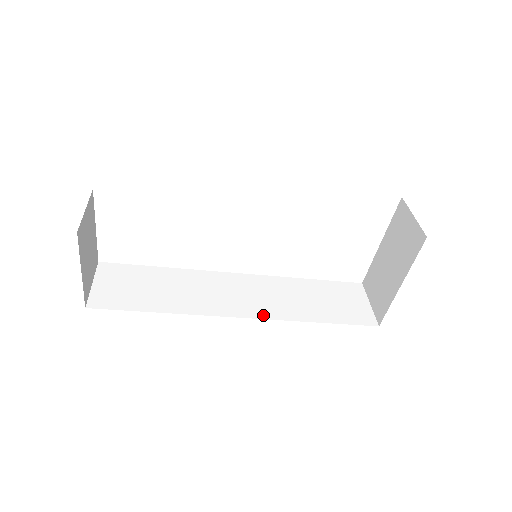
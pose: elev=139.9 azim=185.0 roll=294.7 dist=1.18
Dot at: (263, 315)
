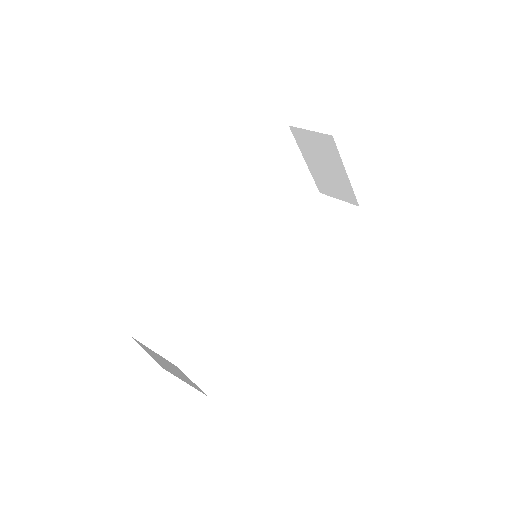
Dot at: (297, 280)
